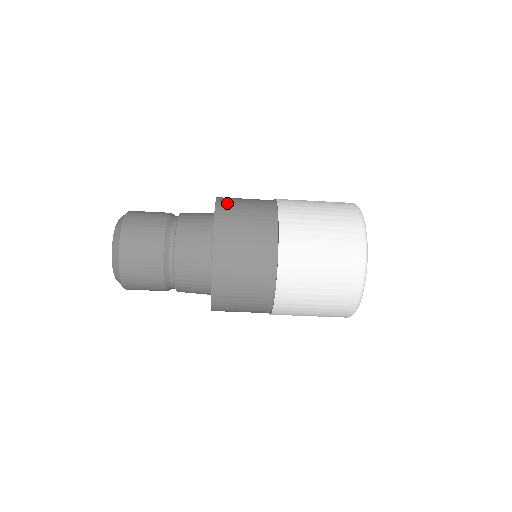
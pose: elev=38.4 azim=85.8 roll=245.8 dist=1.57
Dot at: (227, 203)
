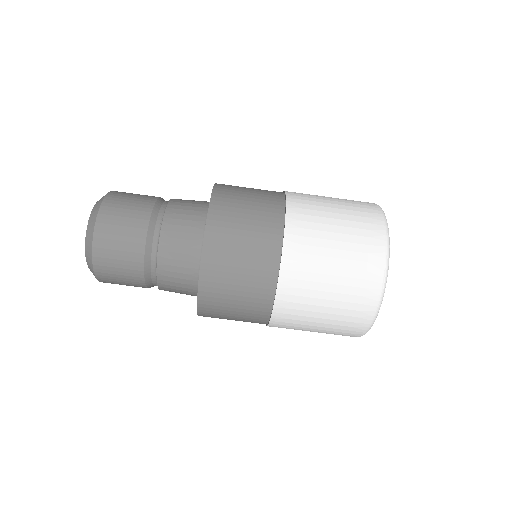
Dot at: (227, 187)
